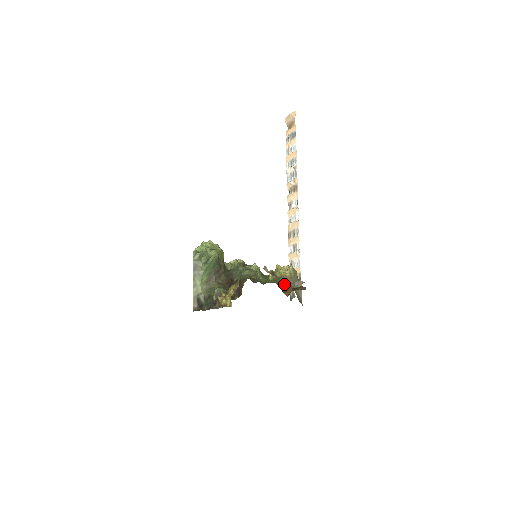
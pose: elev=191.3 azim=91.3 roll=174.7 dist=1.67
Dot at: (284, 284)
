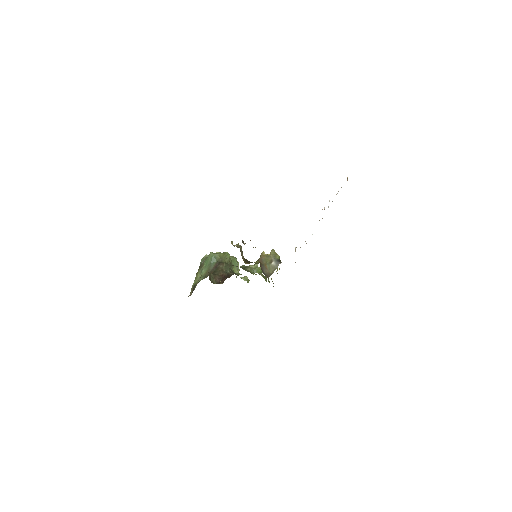
Dot at: (256, 261)
